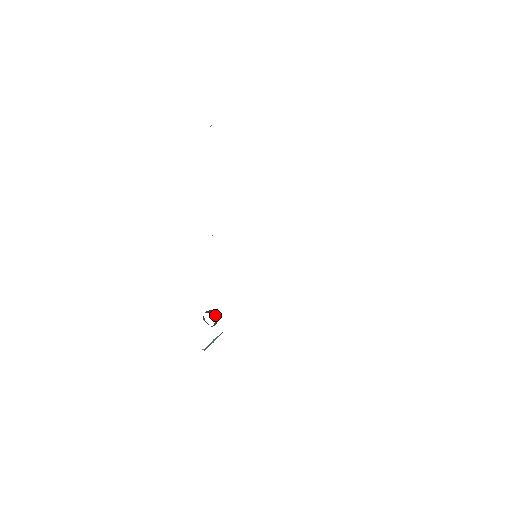
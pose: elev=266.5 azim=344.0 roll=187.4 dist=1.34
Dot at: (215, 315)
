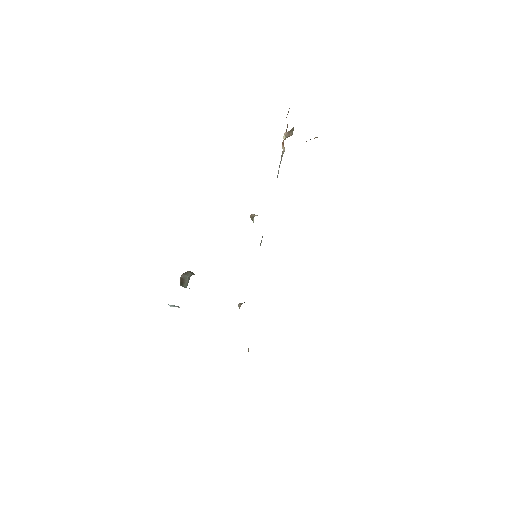
Dot at: occluded
